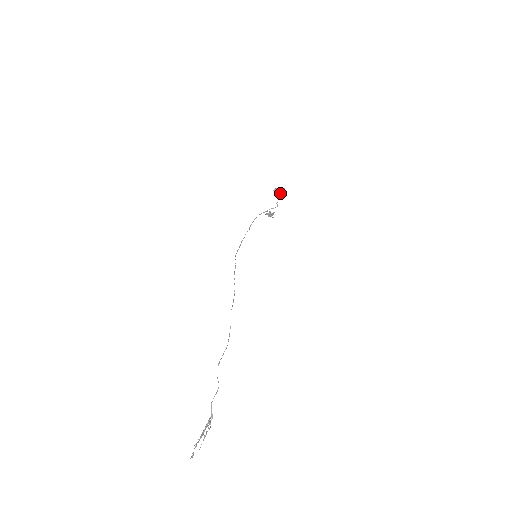
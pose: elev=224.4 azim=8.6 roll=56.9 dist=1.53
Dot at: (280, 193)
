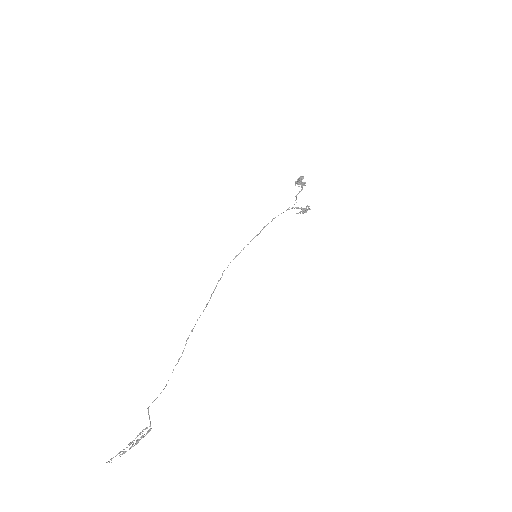
Dot at: (303, 184)
